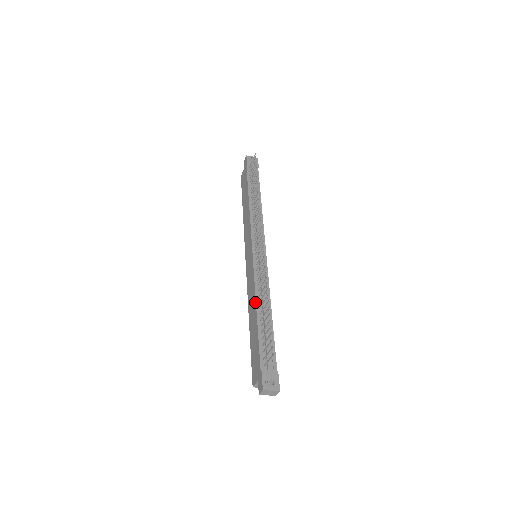
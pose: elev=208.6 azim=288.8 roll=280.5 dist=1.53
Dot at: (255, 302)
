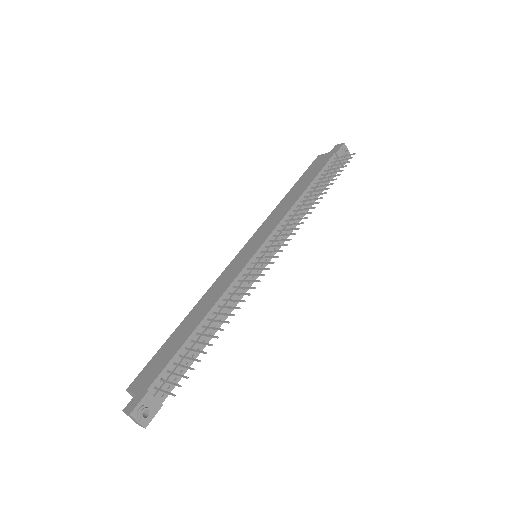
Dot at: (210, 308)
